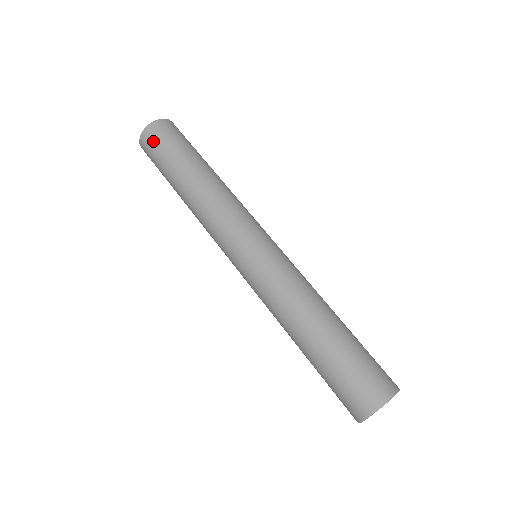
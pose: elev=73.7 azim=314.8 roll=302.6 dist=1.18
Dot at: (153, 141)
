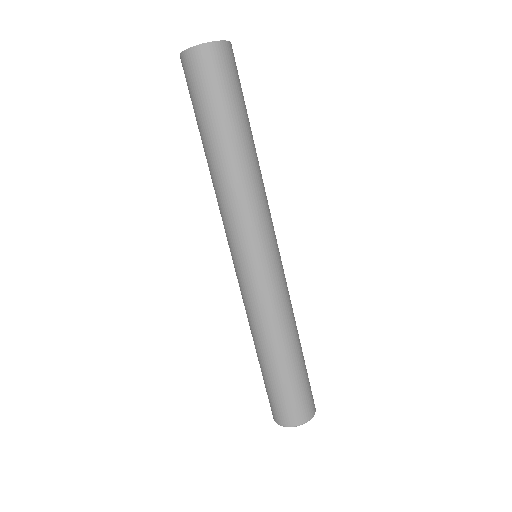
Dot at: (202, 71)
